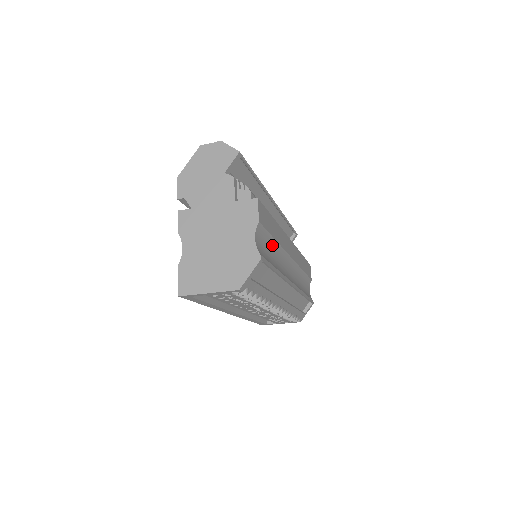
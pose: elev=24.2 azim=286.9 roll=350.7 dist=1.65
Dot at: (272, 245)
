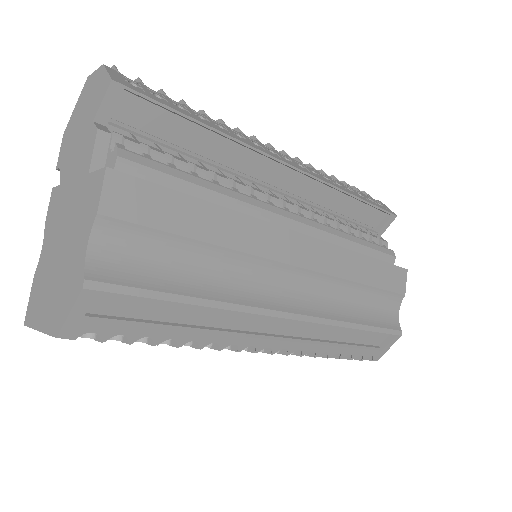
Dot at: (193, 251)
